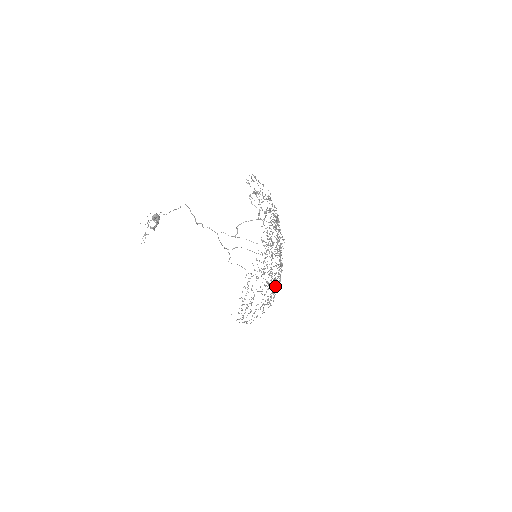
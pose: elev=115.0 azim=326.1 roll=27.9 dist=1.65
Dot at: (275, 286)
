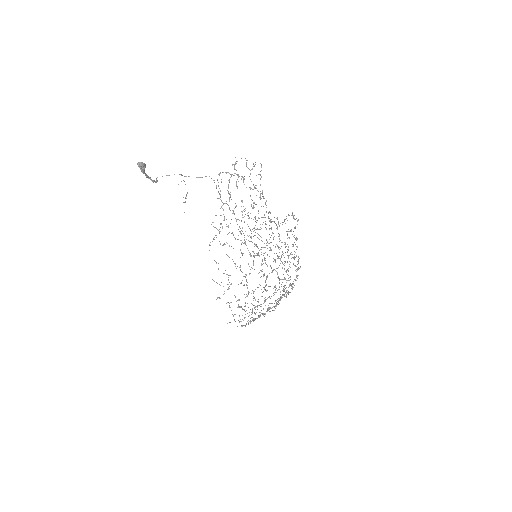
Dot at: (261, 296)
